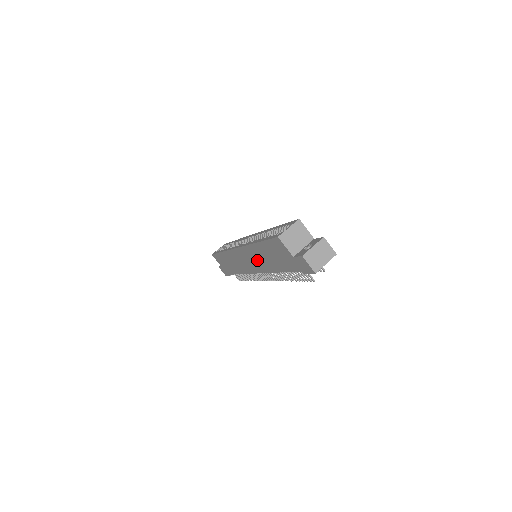
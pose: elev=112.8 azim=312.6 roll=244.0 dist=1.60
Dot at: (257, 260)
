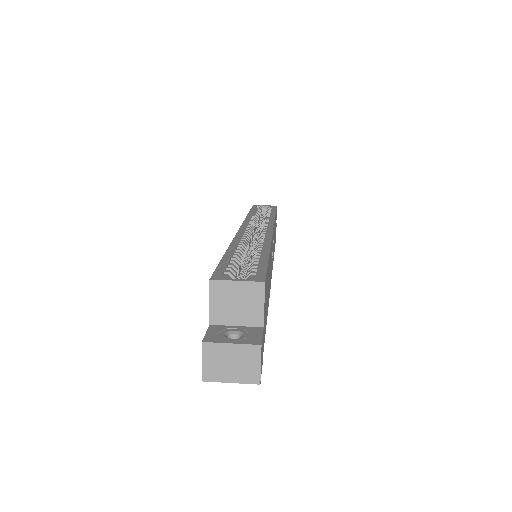
Dot at: occluded
